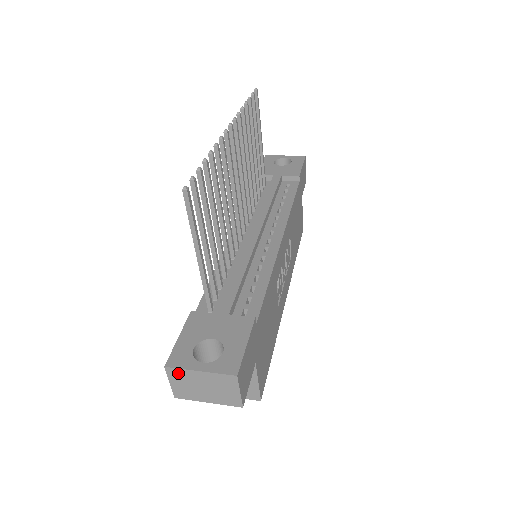
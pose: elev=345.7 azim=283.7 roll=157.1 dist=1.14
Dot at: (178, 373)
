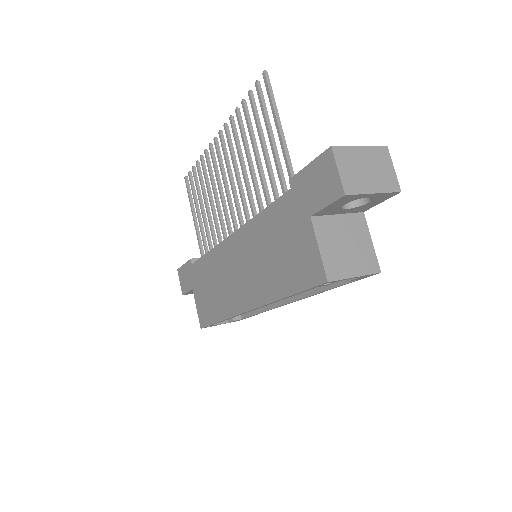
Dot at: (343, 153)
